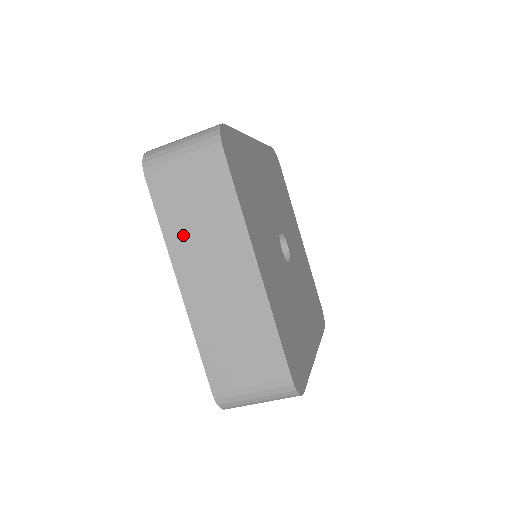
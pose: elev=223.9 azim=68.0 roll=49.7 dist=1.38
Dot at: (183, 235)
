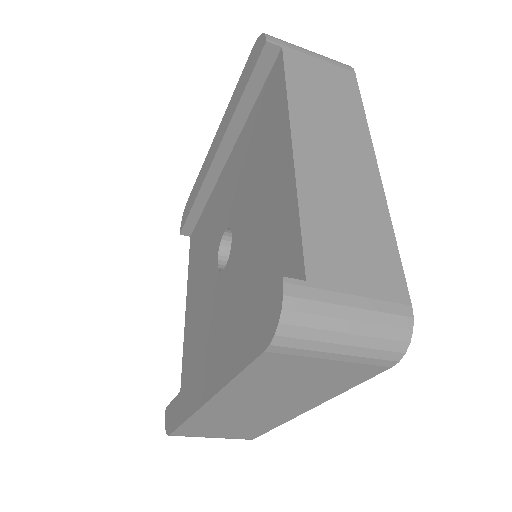
Dot at: (254, 389)
